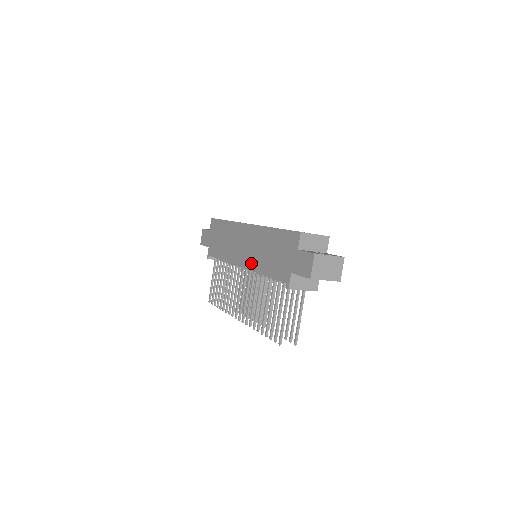
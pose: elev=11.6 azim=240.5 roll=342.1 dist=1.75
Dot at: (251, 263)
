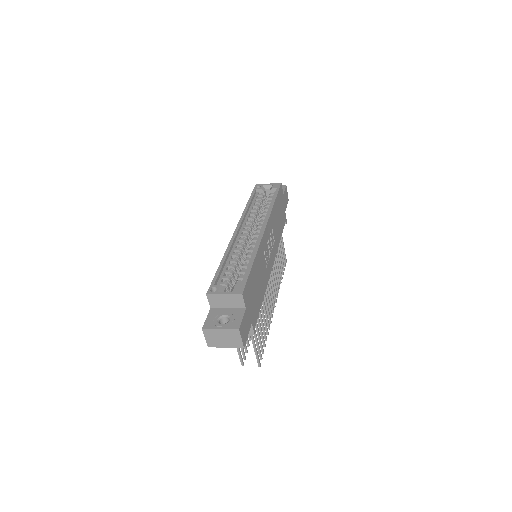
Dot at: occluded
